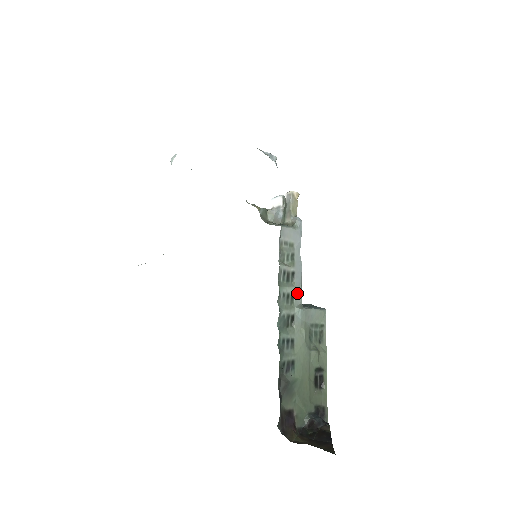
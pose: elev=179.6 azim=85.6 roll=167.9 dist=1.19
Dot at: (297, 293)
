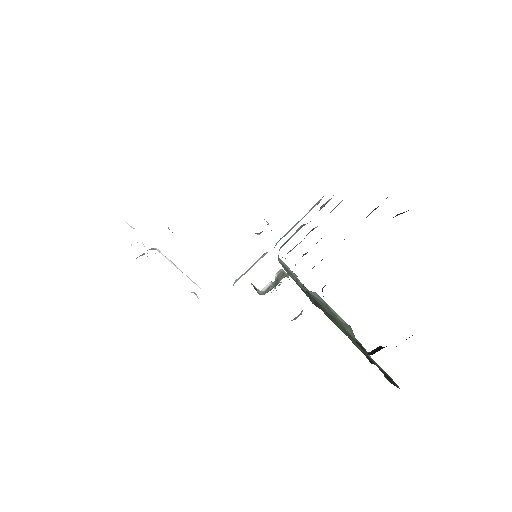
Dot at: occluded
